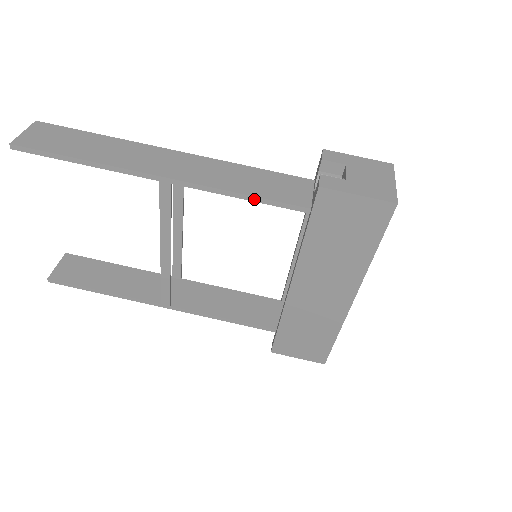
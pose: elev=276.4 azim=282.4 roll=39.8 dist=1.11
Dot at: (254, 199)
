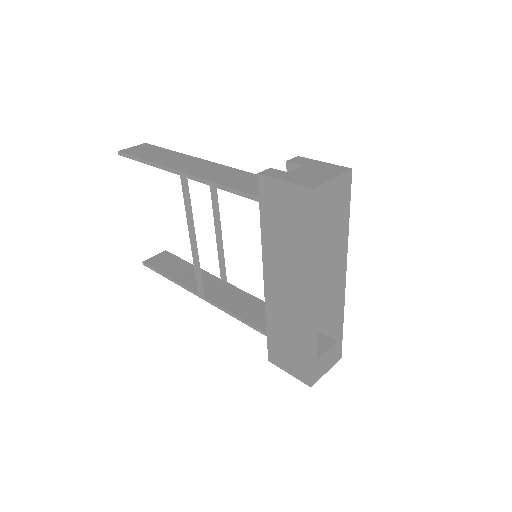
Dot at: (230, 190)
